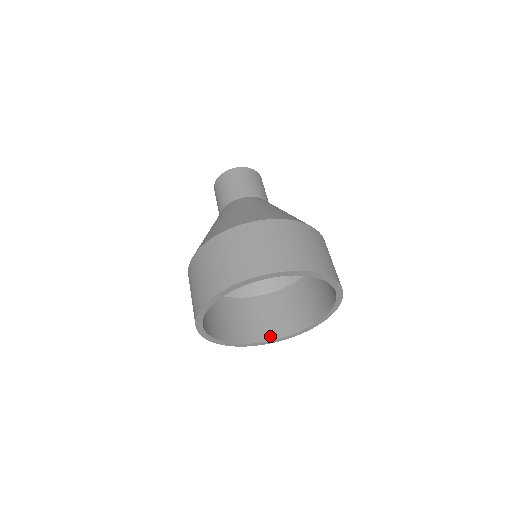
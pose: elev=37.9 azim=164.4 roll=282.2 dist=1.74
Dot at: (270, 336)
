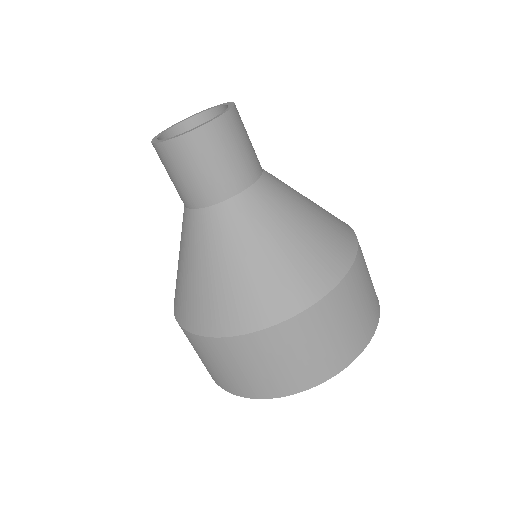
Dot at: occluded
